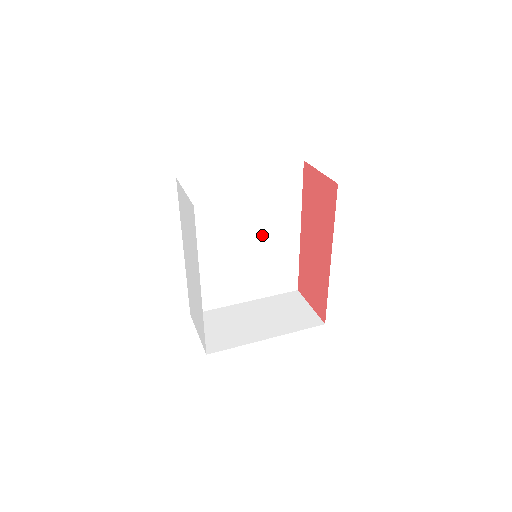
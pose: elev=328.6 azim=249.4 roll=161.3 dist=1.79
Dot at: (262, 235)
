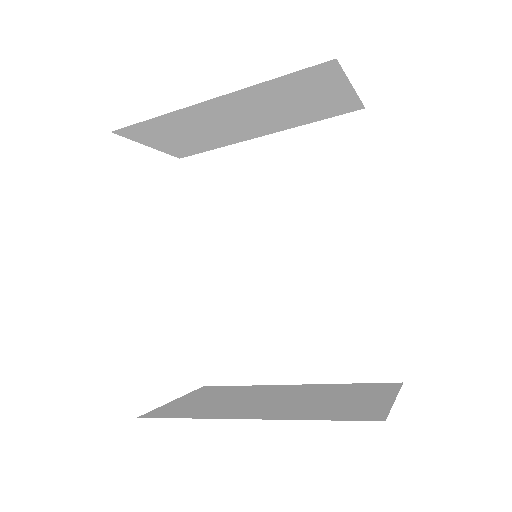
Dot at: (308, 248)
